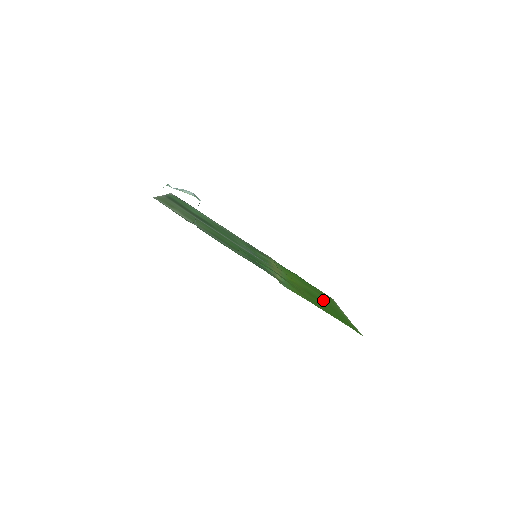
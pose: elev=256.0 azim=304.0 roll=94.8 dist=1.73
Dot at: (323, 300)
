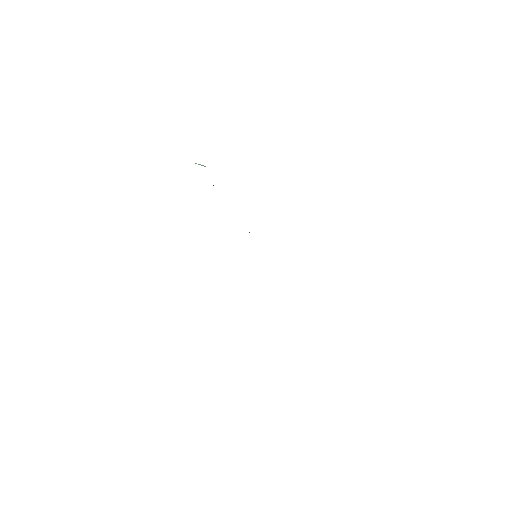
Dot at: occluded
